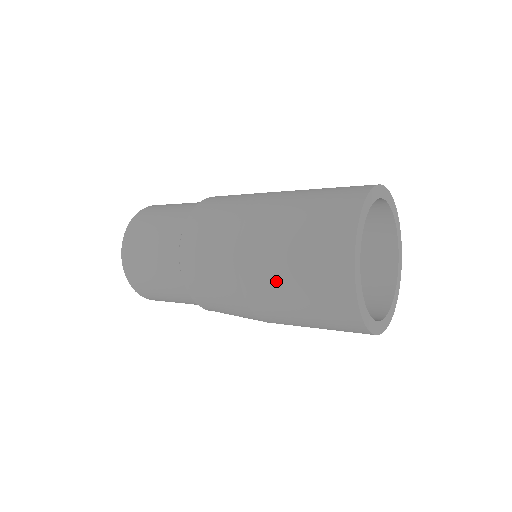
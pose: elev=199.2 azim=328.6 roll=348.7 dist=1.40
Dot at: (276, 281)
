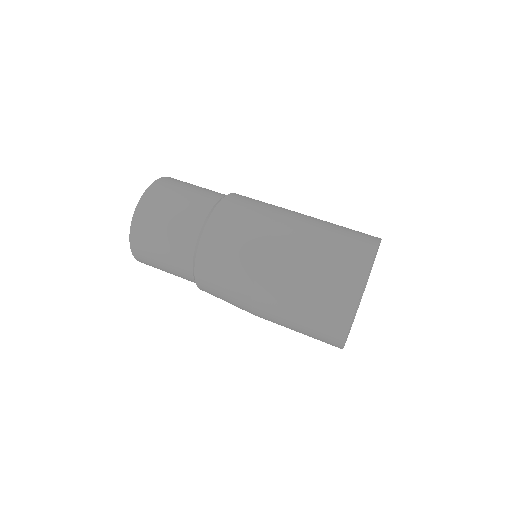
Dot at: (292, 279)
